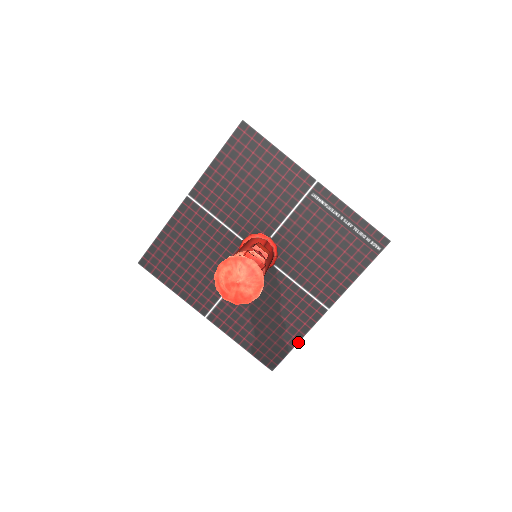
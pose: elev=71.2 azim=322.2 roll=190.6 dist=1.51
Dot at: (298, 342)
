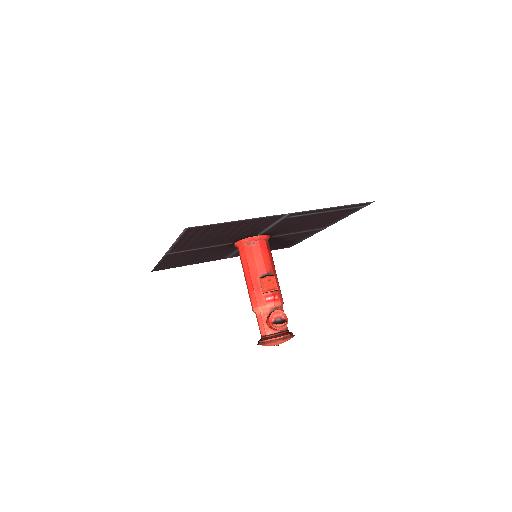
Dot at: occluded
